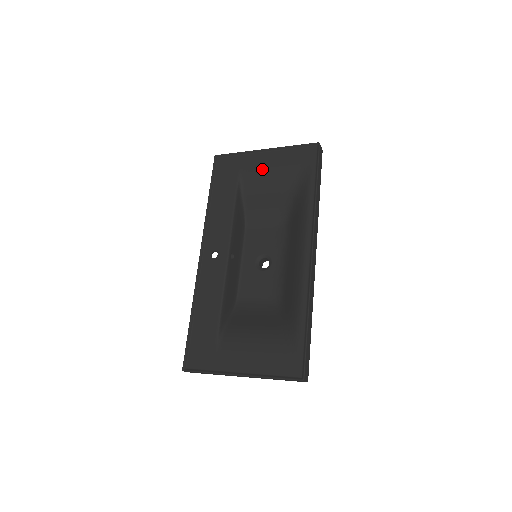
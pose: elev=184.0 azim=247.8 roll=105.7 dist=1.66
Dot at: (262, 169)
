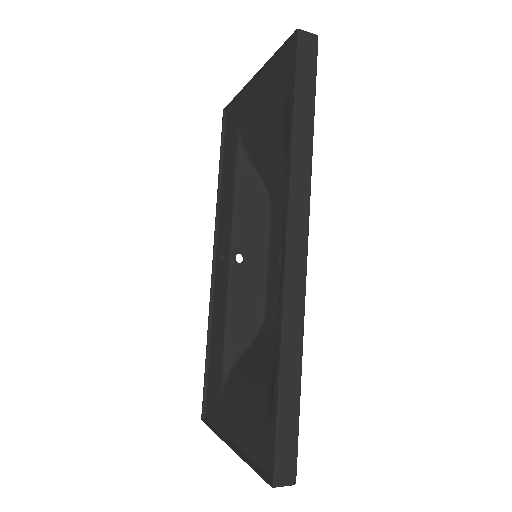
Dot at: (253, 111)
